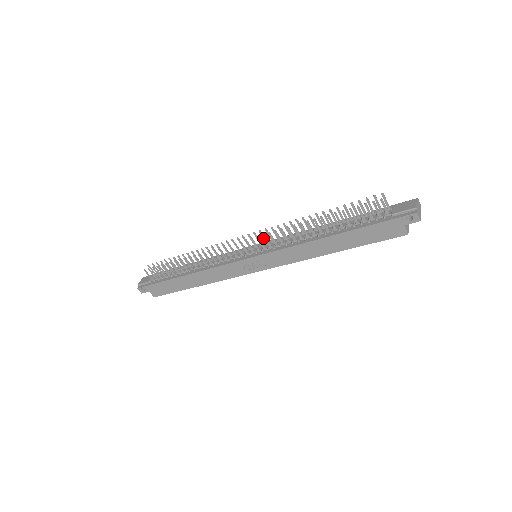
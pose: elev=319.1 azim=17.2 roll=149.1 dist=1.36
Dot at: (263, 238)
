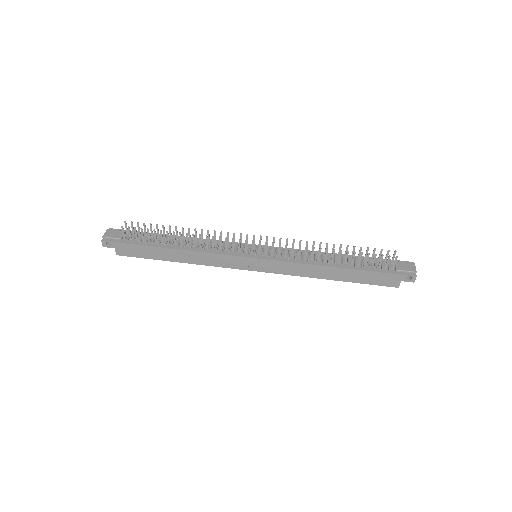
Dot at: occluded
